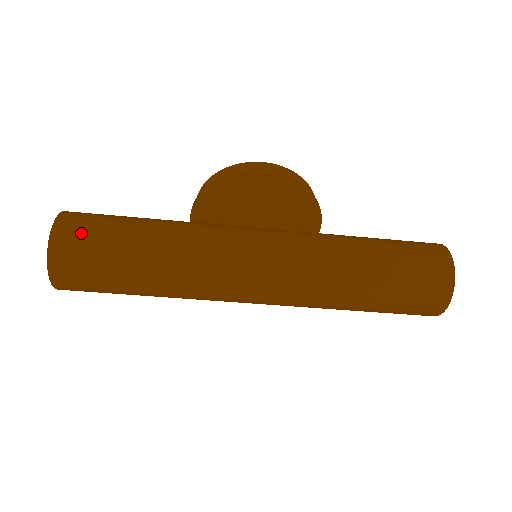
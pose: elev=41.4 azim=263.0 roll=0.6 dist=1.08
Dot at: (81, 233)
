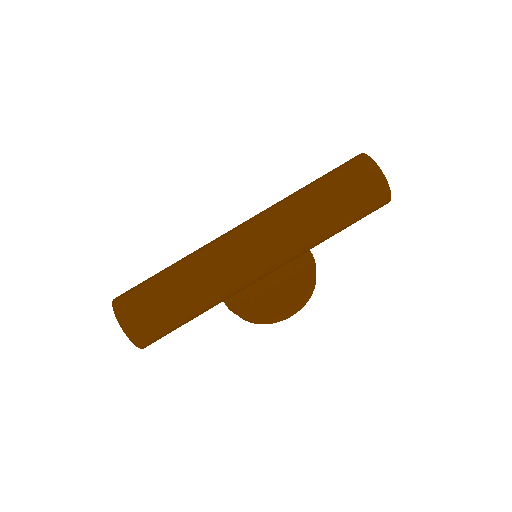
Dot at: occluded
